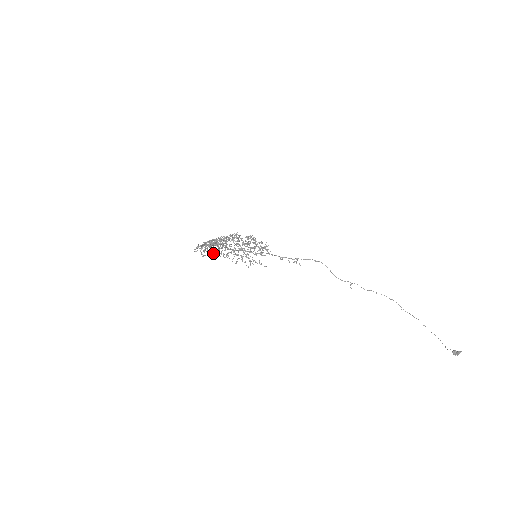
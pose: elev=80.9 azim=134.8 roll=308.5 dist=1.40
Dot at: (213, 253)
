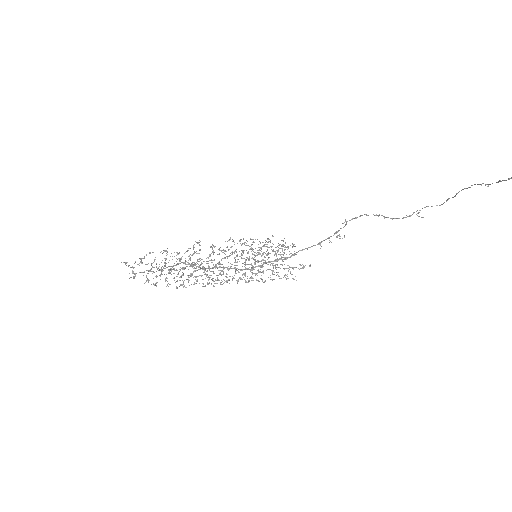
Dot at: occluded
